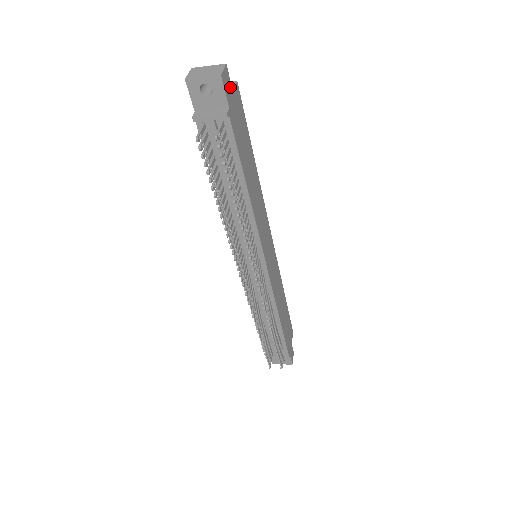
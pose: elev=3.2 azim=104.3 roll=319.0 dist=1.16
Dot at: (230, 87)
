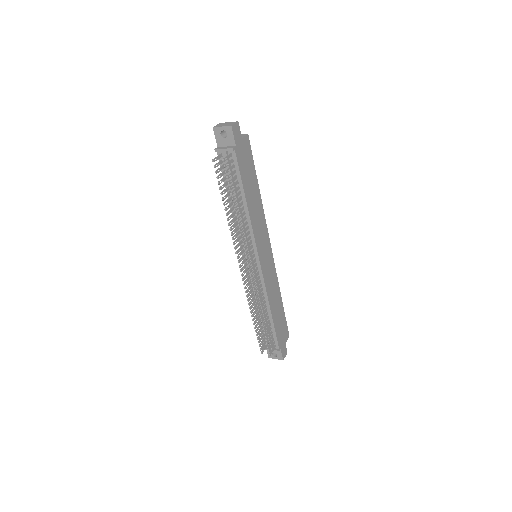
Dot at: (240, 135)
